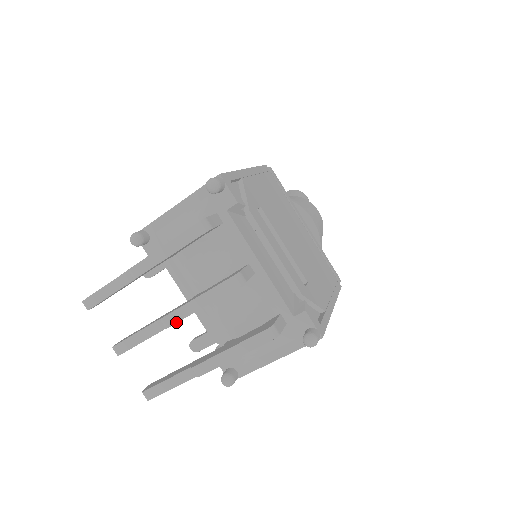
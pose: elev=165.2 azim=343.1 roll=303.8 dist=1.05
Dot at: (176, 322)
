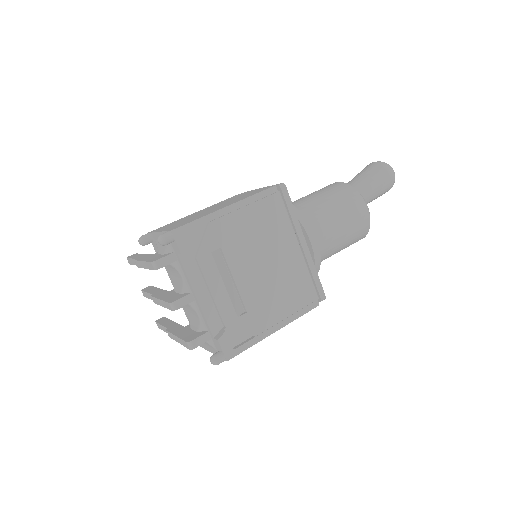
Dot at: (156, 303)
